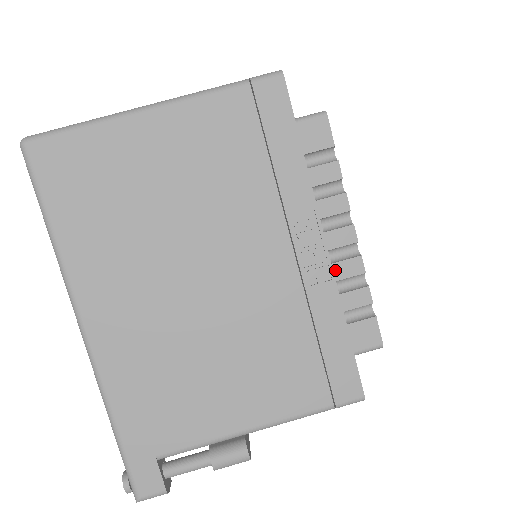
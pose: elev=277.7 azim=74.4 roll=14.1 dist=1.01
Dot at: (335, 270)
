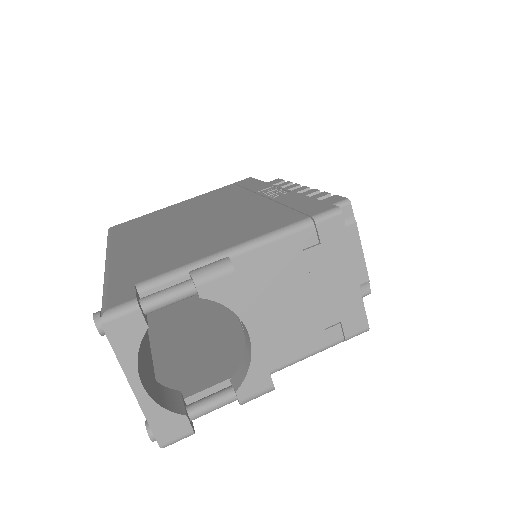
Dot at: occluded
